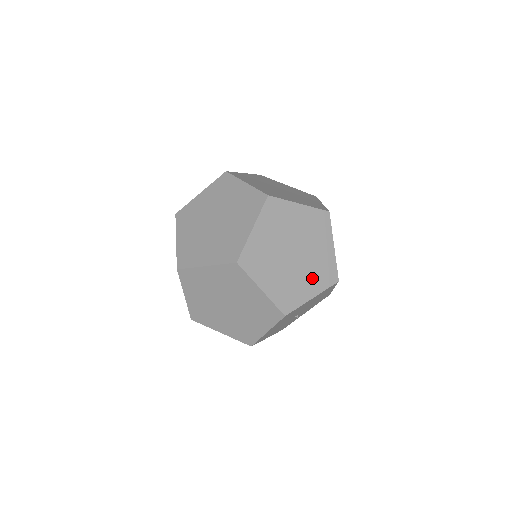
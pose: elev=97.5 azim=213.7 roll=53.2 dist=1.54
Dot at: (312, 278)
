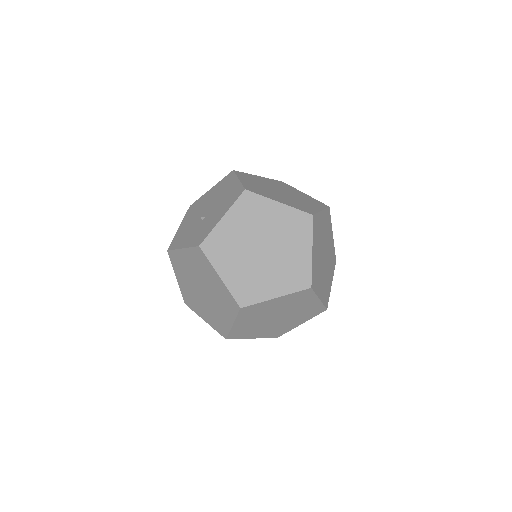
Dot at: (299, 318)
